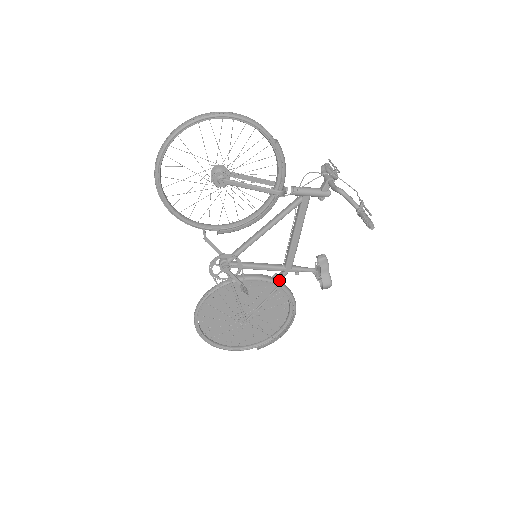
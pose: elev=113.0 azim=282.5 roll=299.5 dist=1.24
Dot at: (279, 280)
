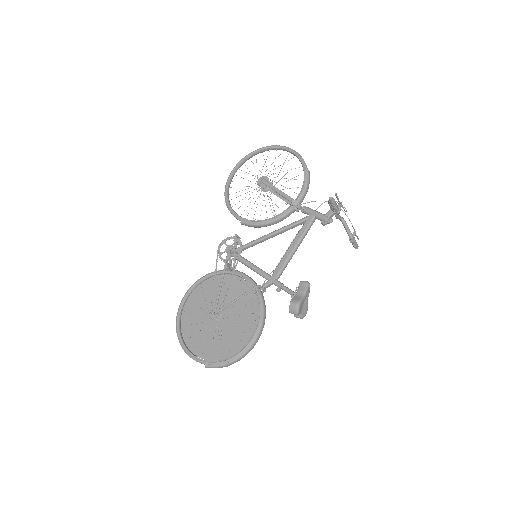
Dot at: (260, 285)
